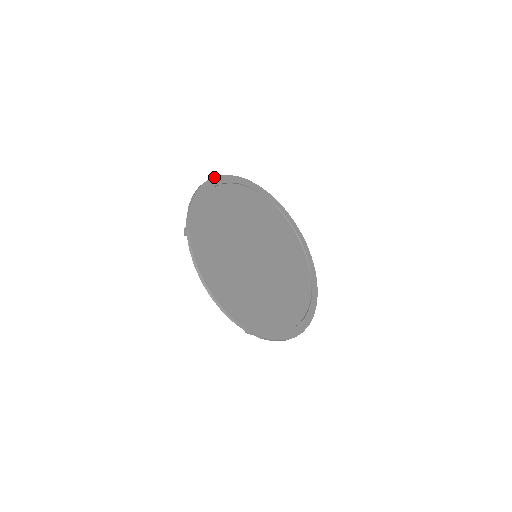
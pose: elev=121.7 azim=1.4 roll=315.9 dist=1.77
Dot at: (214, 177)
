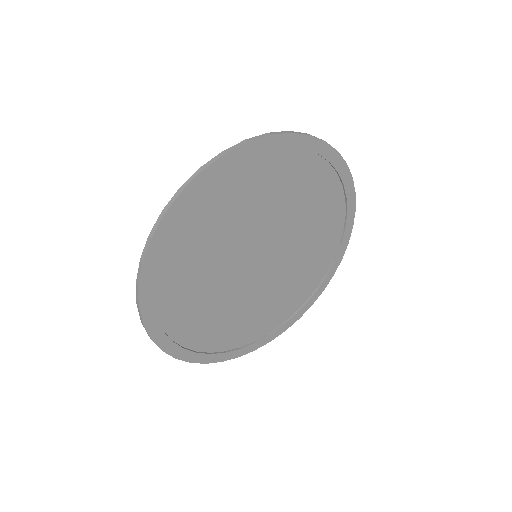
Dot at: occluded
